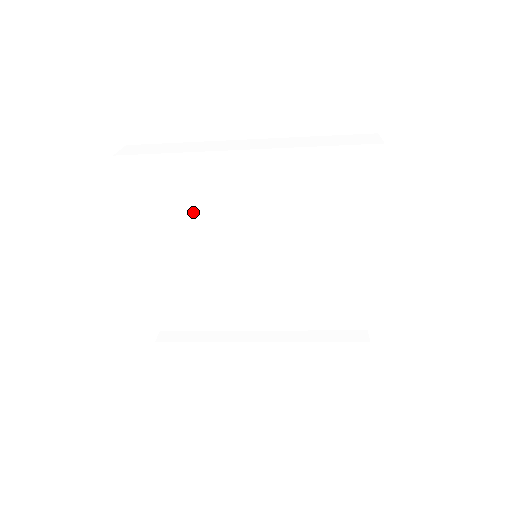
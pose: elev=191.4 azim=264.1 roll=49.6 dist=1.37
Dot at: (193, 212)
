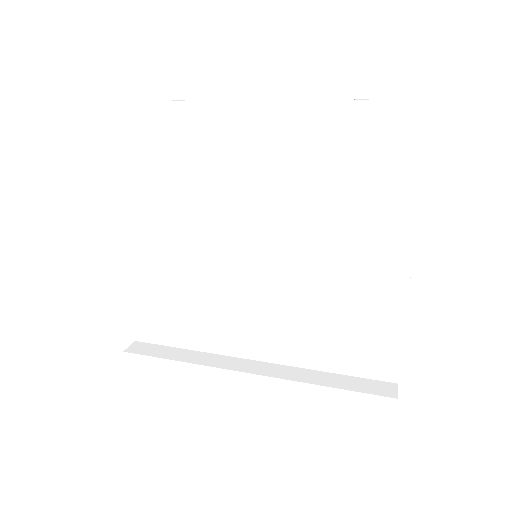
Dot at: (183, 188)
